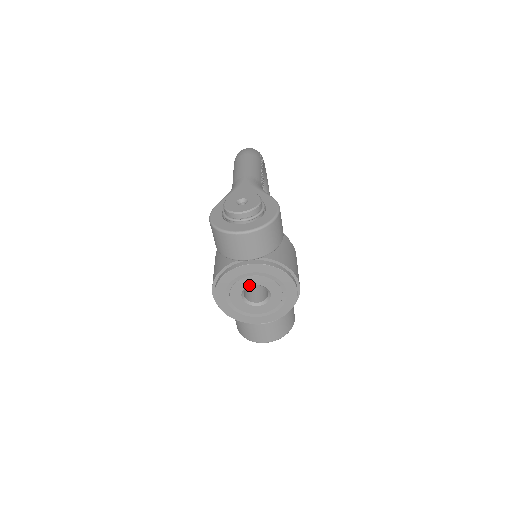
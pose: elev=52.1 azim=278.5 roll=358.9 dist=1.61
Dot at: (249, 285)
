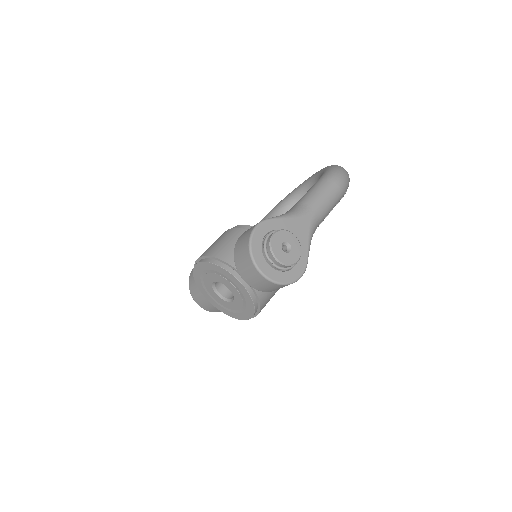
Dot at: (226, 285)
